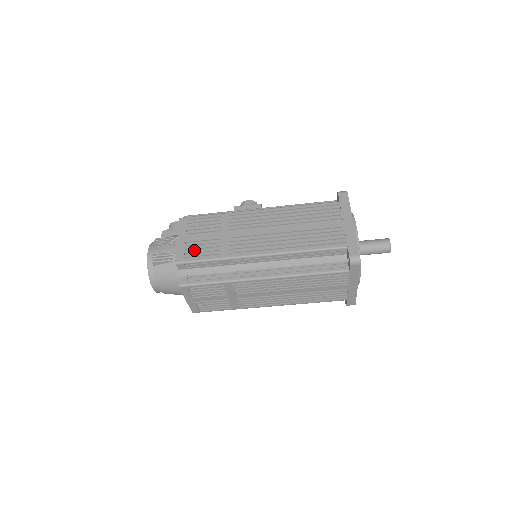
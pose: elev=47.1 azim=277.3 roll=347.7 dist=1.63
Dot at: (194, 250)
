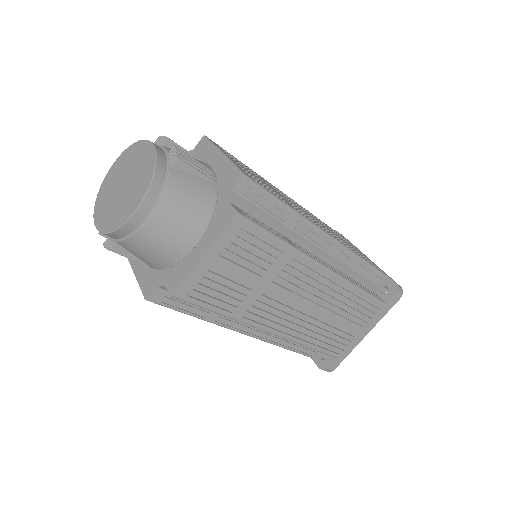
Dot at: (255, 178)
